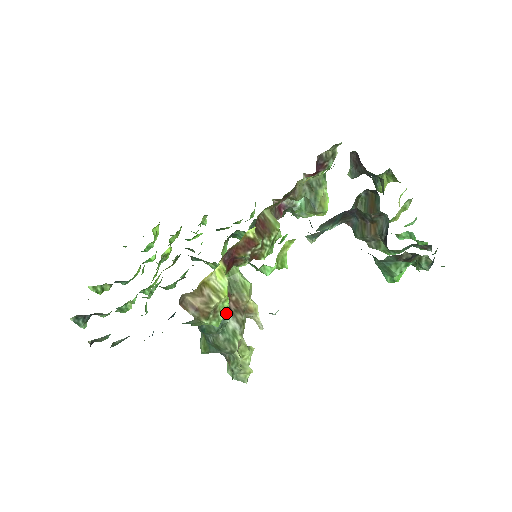
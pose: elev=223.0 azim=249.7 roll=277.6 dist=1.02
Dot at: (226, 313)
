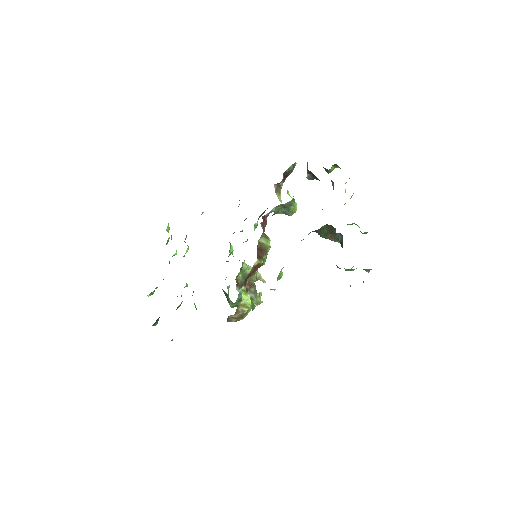
Dot at: (251, 307)
